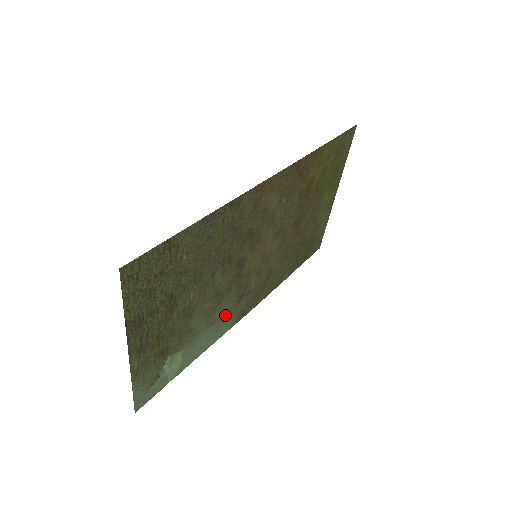
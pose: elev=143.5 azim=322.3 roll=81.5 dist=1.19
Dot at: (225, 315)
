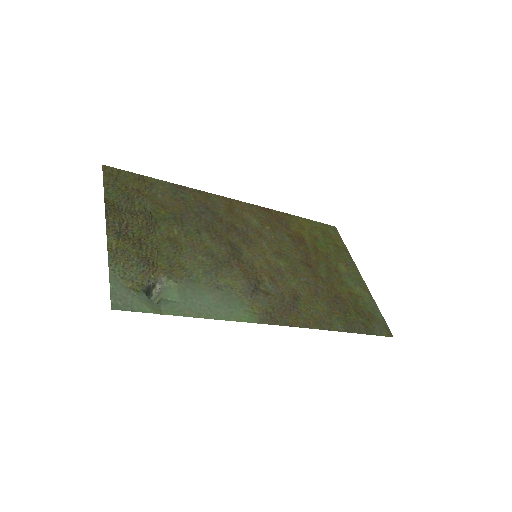
Dot at: (236, 294)
